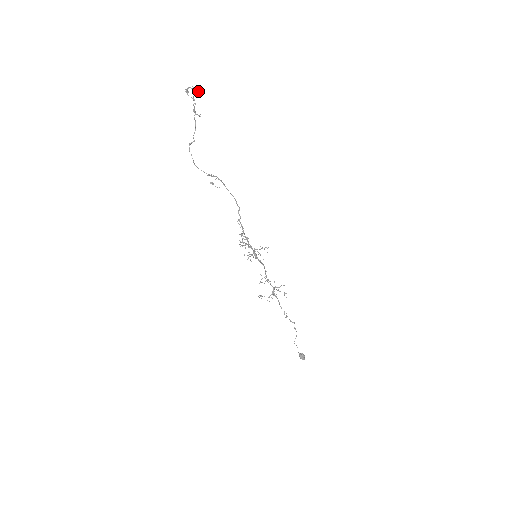
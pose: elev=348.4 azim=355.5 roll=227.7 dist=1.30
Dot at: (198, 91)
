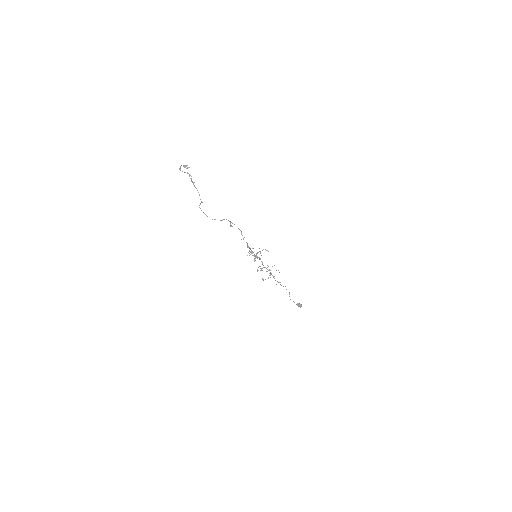
Dot at: occluded
